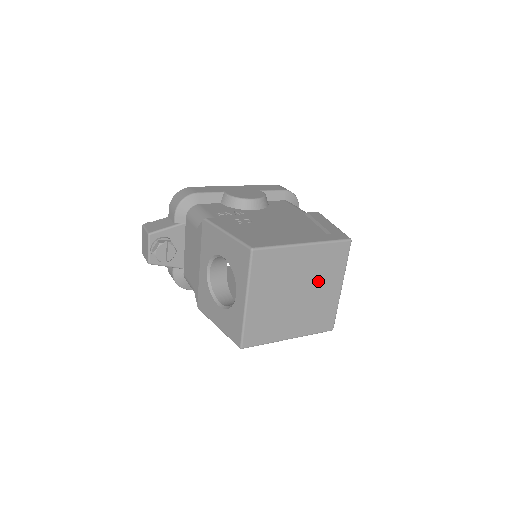
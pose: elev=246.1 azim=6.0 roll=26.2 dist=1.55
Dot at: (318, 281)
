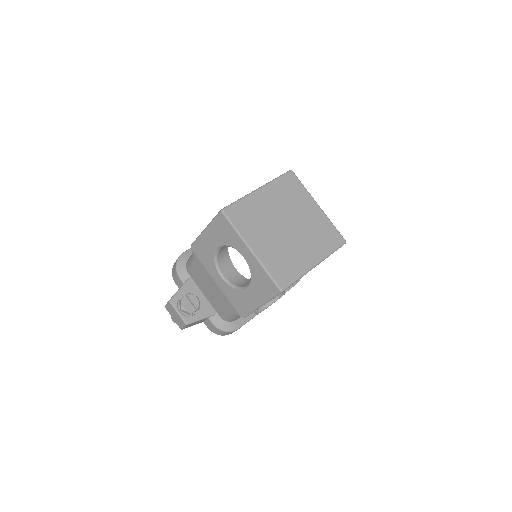
Dot at: (295, 210)
